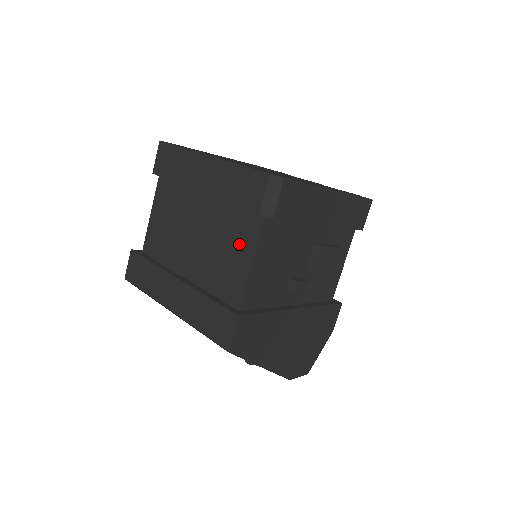
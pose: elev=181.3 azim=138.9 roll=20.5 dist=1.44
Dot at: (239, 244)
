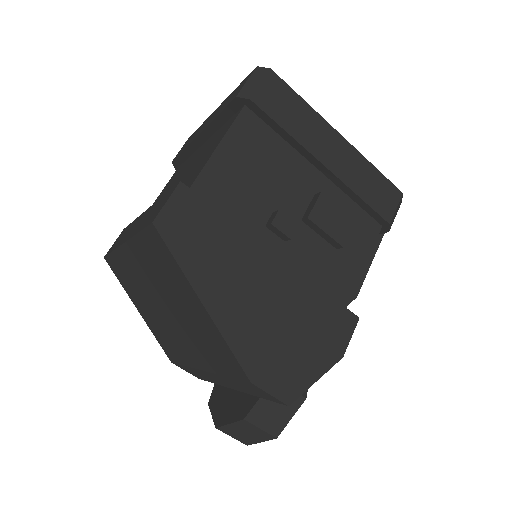
Dot at: (214, 144)
